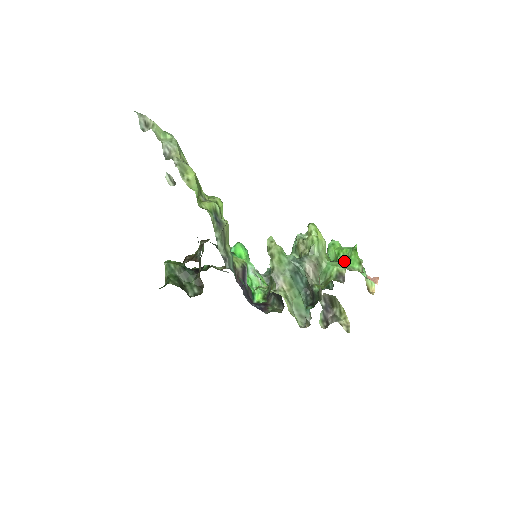
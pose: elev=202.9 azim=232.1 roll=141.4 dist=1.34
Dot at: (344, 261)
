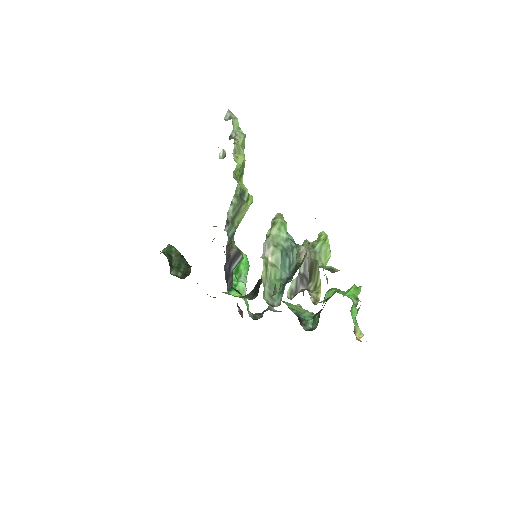
Dot at: occluded
